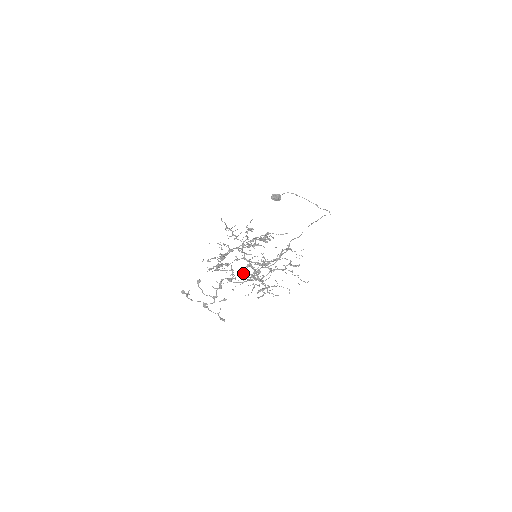
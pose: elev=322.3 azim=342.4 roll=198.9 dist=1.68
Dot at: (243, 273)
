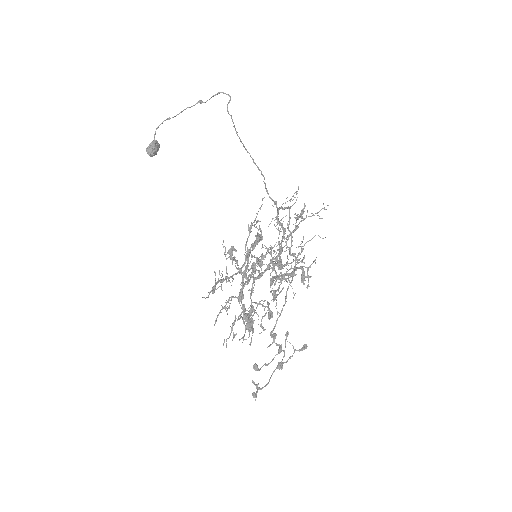
Dot at: occluded
